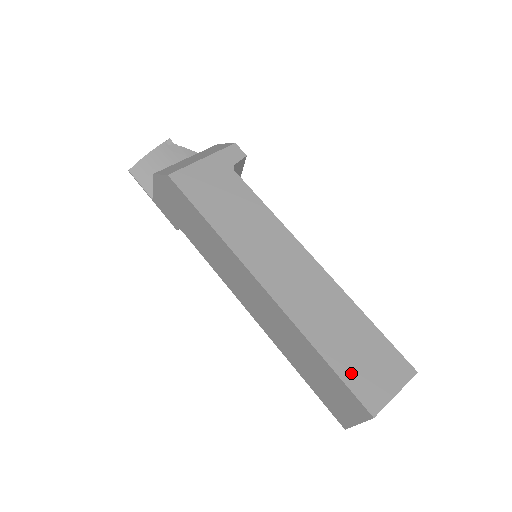
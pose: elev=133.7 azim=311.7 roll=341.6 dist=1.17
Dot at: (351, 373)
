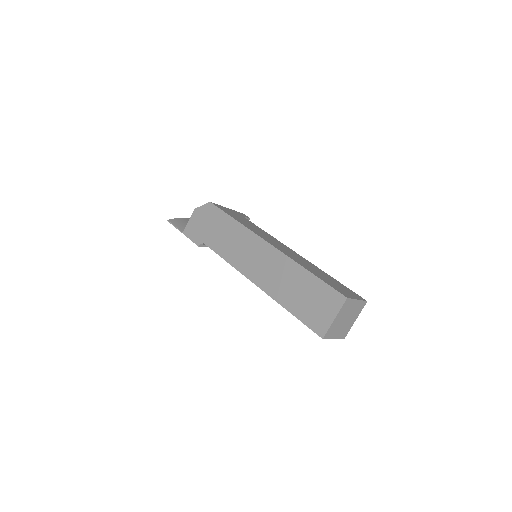
Dot at: (329, 283)
